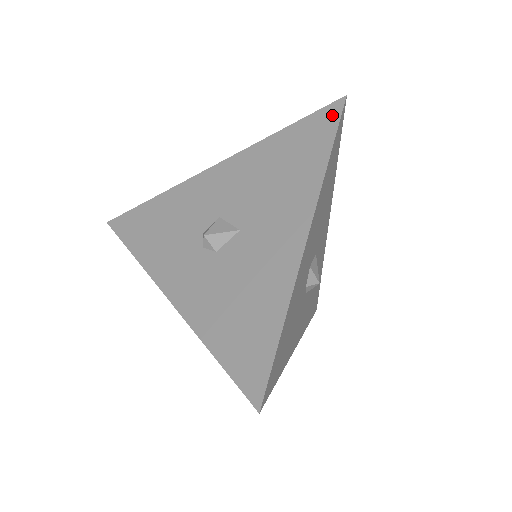
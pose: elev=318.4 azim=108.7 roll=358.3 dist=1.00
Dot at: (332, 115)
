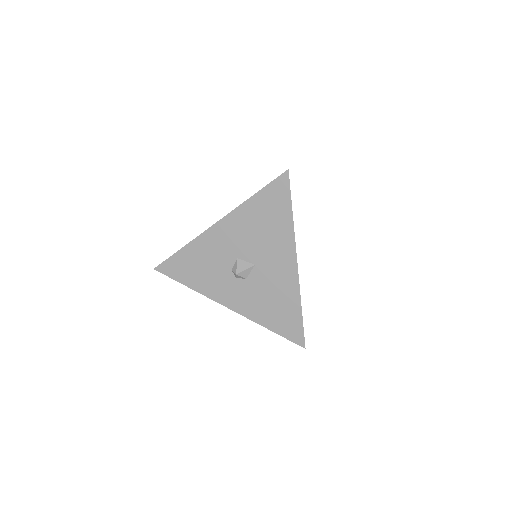
Dot at: (284, 185)
